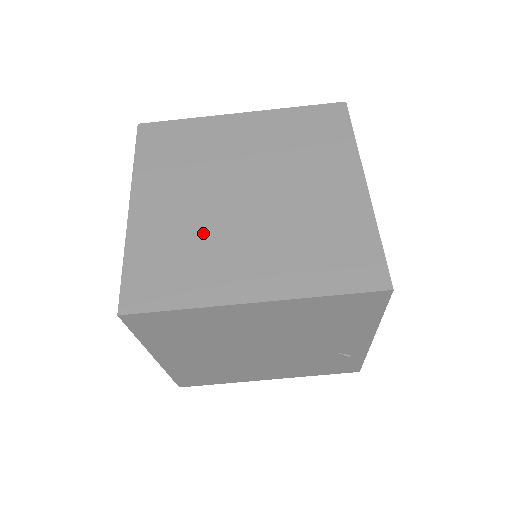
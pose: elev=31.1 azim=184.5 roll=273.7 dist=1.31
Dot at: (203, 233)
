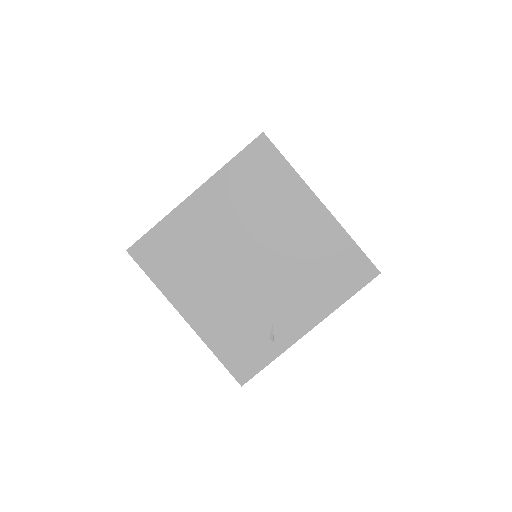
Dot at: occluded
